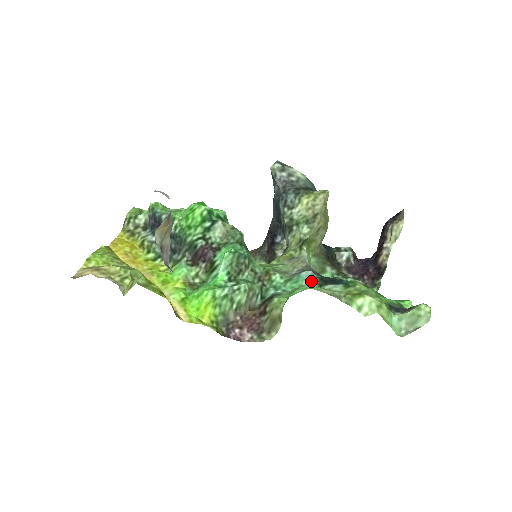
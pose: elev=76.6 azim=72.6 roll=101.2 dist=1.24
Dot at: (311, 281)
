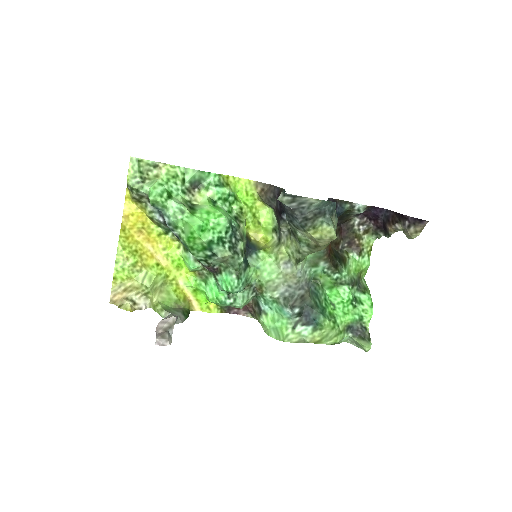
Dot at: (290, 318)
